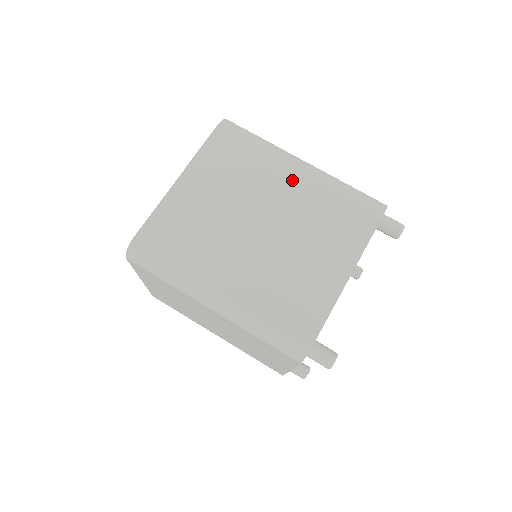
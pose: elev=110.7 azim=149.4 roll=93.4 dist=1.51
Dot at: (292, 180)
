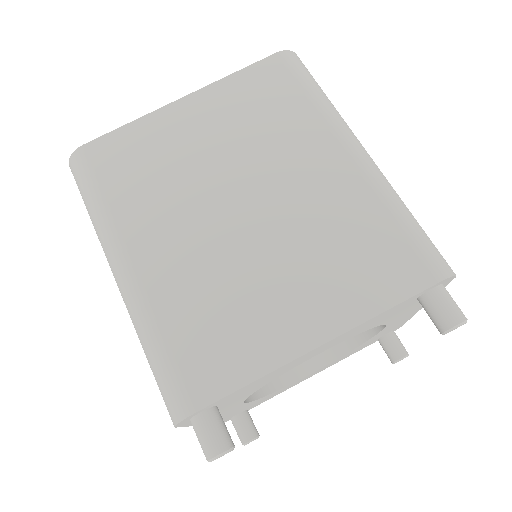
Dot at: (326, 166)
